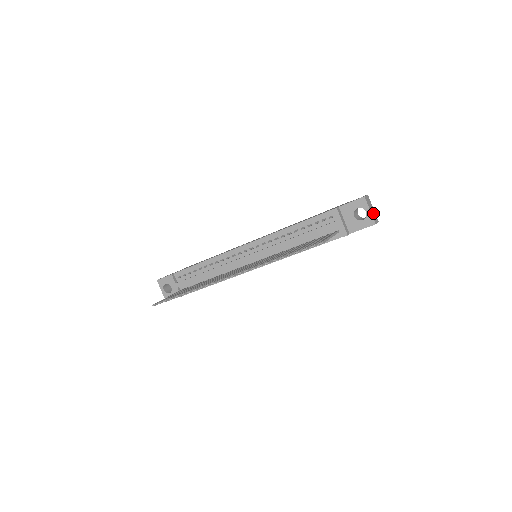
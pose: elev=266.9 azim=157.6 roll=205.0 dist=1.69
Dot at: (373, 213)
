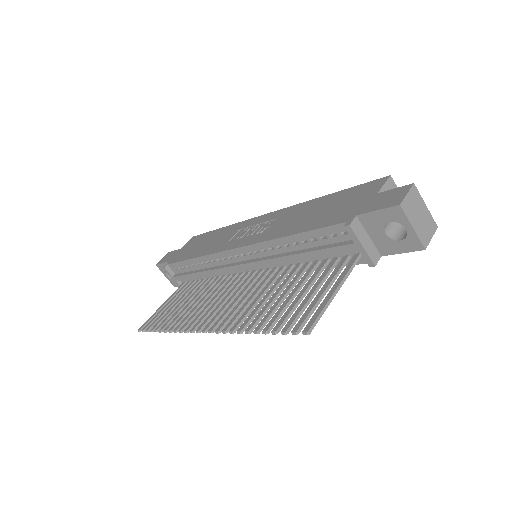
Dot at: (423, 222)
